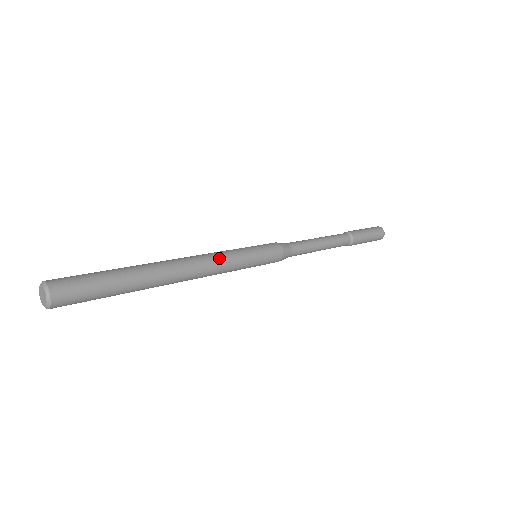
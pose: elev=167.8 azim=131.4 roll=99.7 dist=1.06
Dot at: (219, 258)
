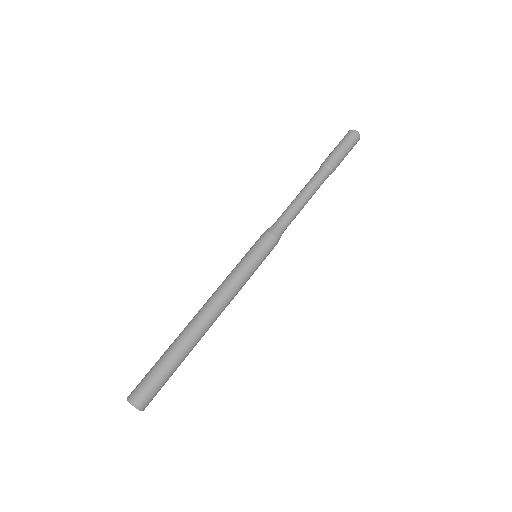
Dot at: (234, 293)
